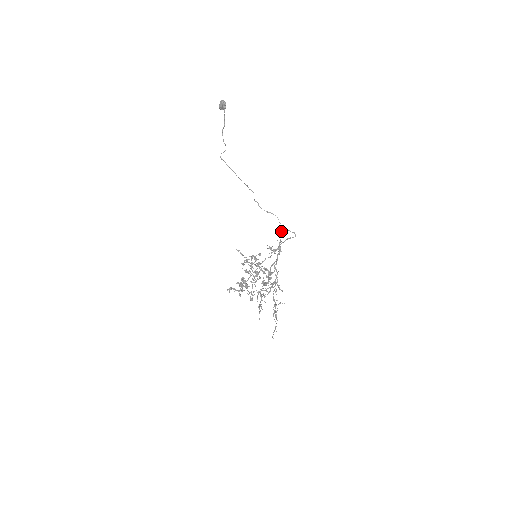
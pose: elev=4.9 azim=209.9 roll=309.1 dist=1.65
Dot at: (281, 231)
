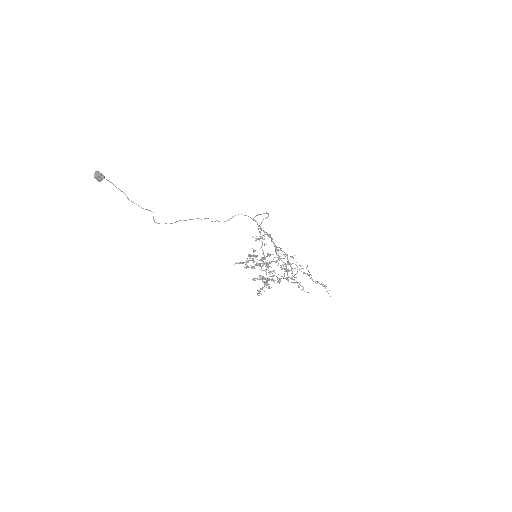
Dot at: (253, 220)
